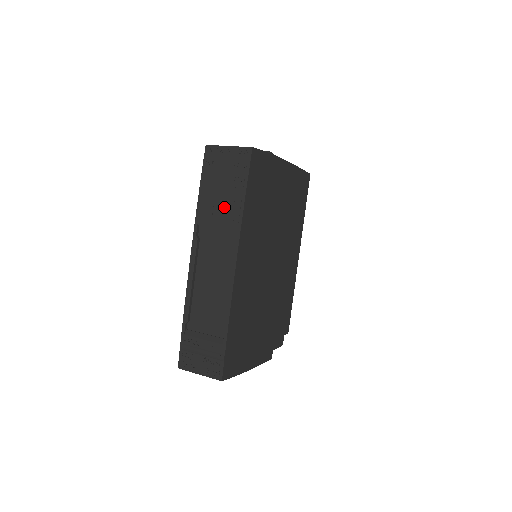
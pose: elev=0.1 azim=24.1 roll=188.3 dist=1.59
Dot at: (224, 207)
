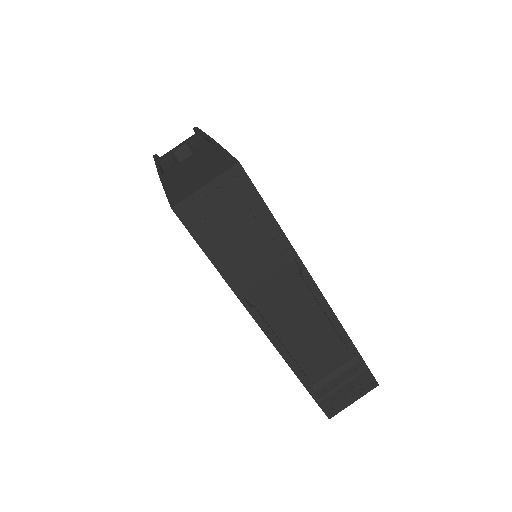
Dot at: (260, 252)
